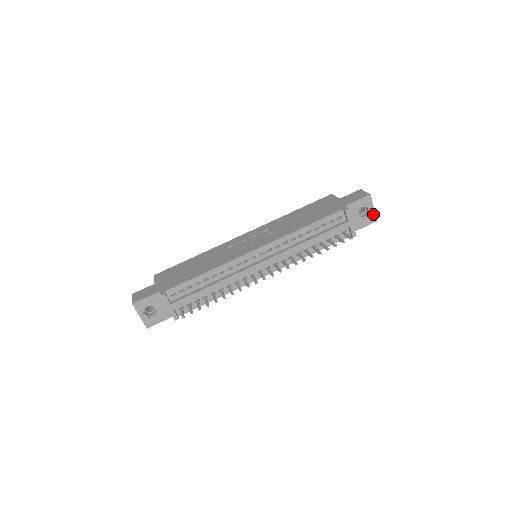
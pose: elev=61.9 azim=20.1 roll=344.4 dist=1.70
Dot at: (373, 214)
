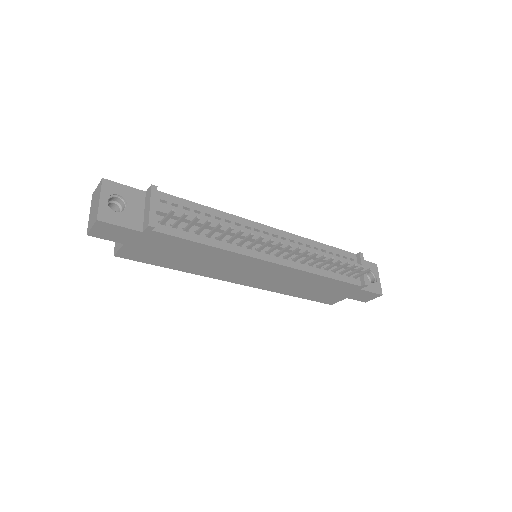
Dot at: (379, 285)
